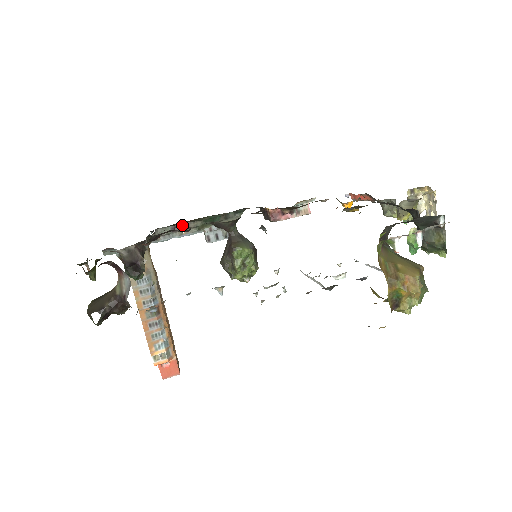
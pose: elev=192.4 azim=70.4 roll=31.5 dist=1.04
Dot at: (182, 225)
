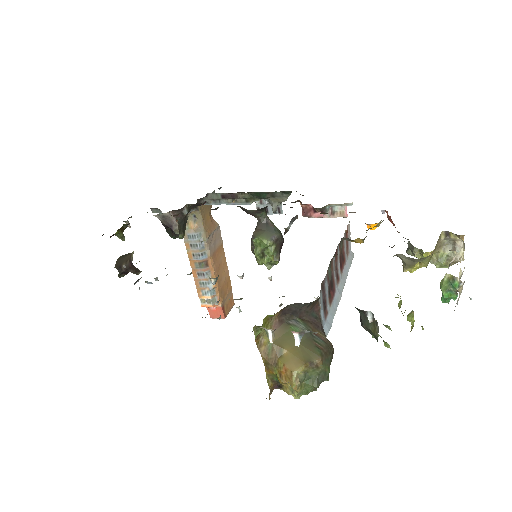
Dot at: (231, 194)
